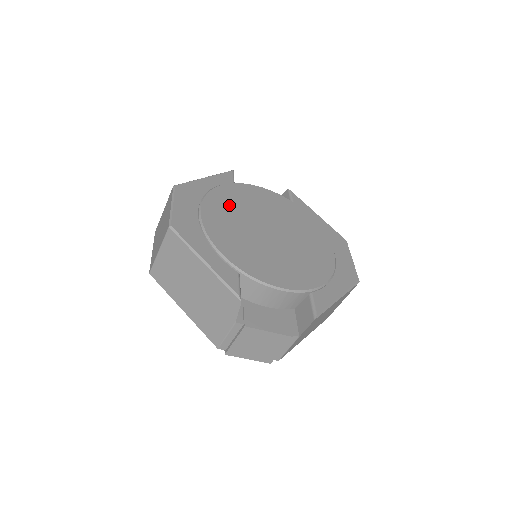
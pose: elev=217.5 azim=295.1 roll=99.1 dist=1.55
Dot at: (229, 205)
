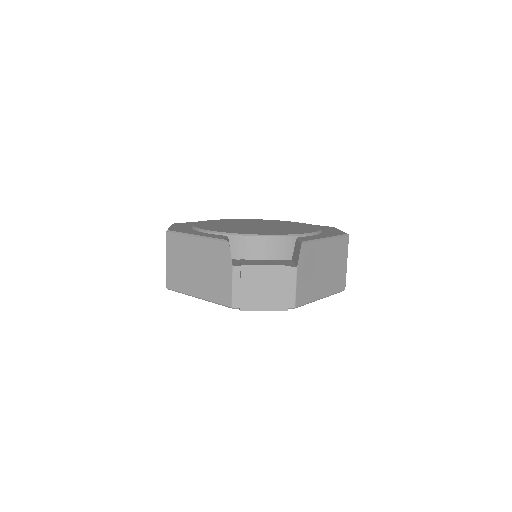
Dot at: occluded
